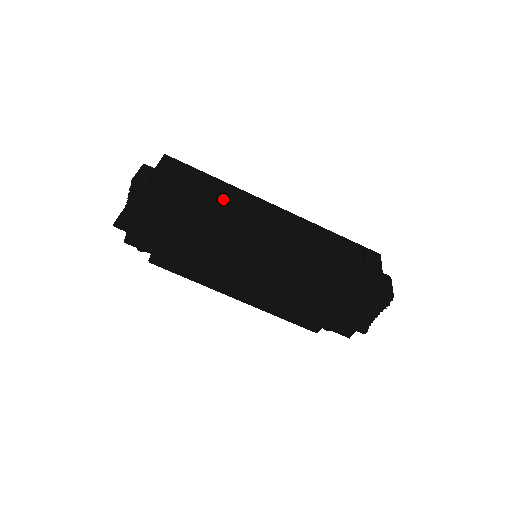
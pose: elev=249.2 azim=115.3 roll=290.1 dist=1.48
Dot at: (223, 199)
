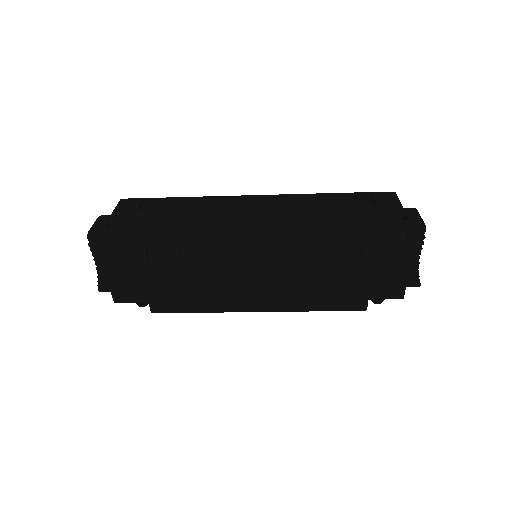
Dot at: (191, 212)
